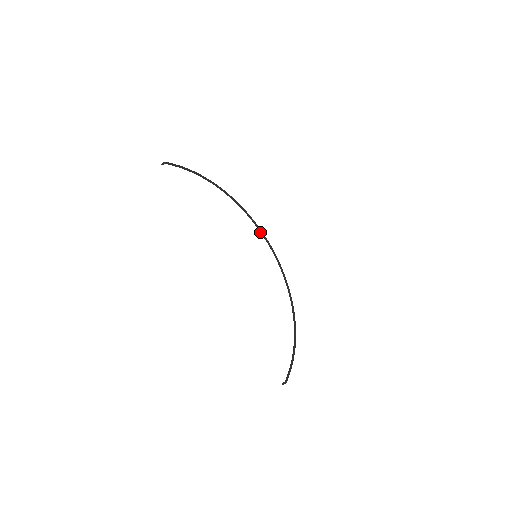
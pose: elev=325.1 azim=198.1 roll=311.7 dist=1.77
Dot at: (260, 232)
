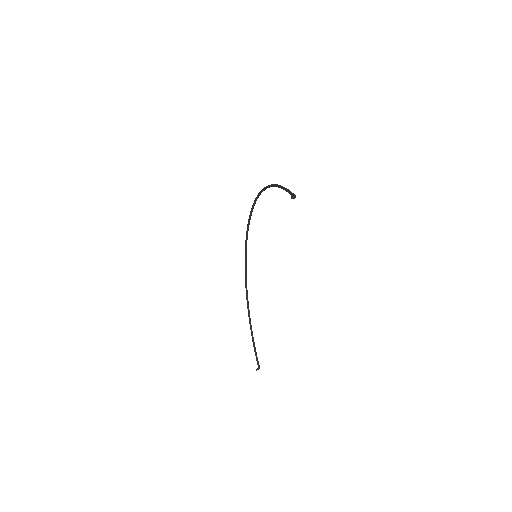
Dot at: (249, 219)
